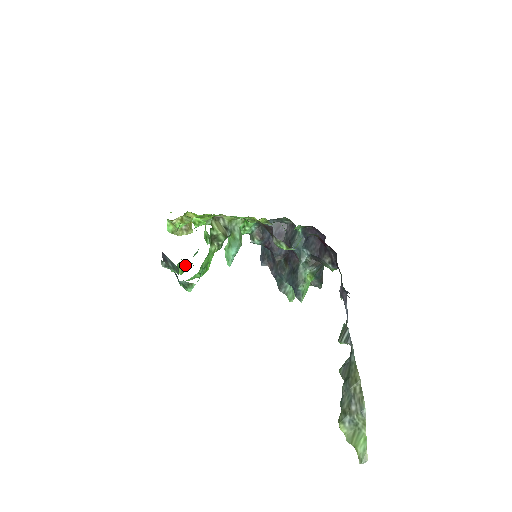
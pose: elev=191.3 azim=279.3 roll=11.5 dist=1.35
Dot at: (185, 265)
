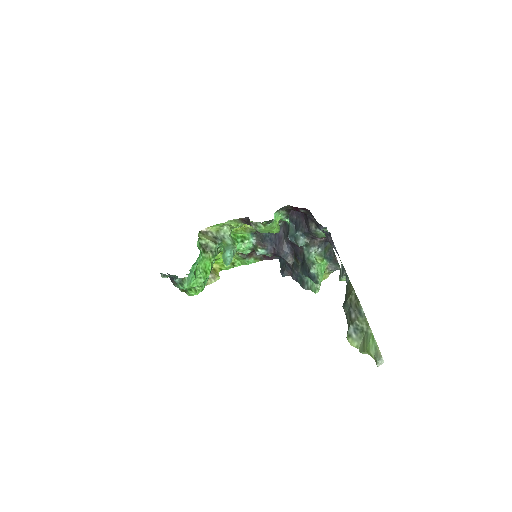
Dot at: (197, 285)
